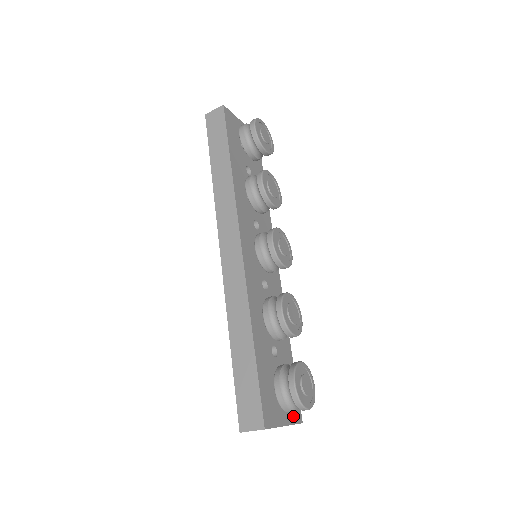
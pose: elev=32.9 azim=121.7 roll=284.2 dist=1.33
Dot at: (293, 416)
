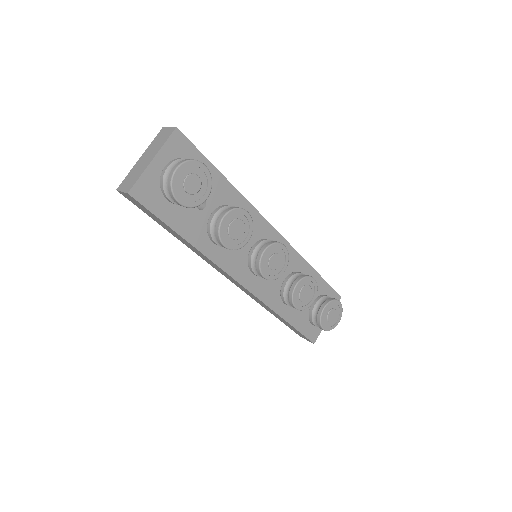
Dot at: occluded
